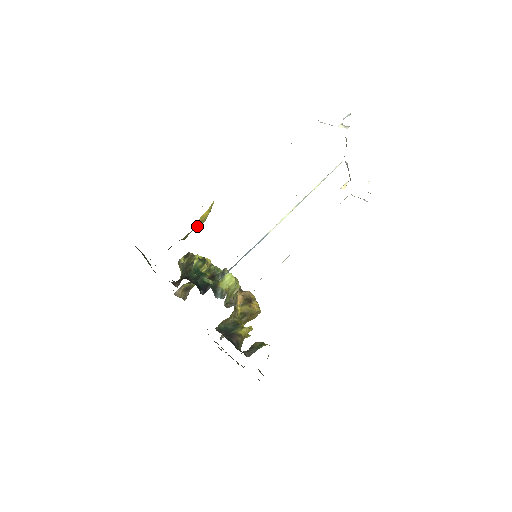
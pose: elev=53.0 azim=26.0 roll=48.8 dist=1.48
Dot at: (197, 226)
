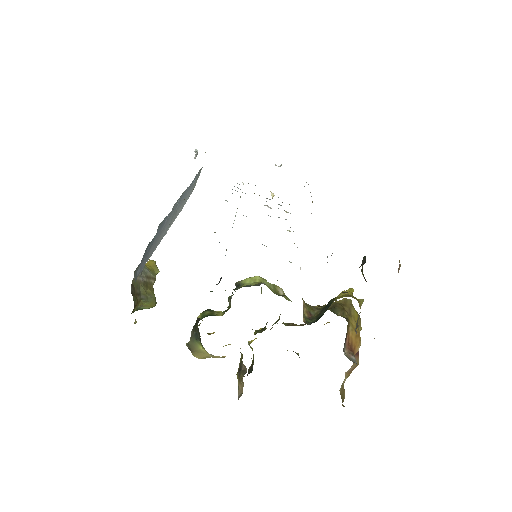
Dot at: (150, 272)
